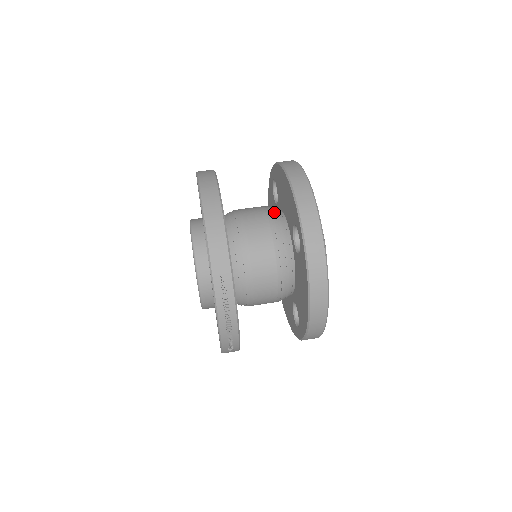
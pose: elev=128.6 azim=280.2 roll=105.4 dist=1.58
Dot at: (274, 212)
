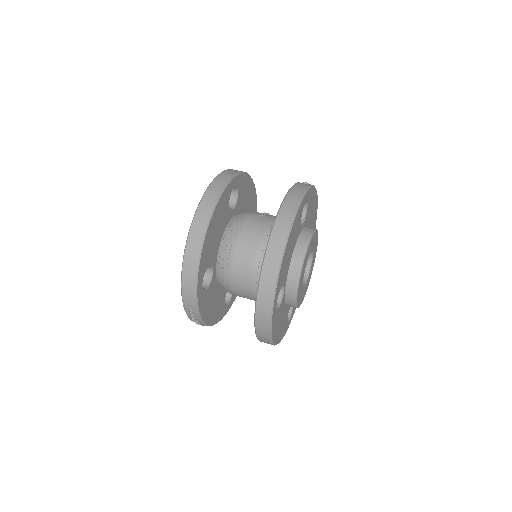
Dot at: occluded
